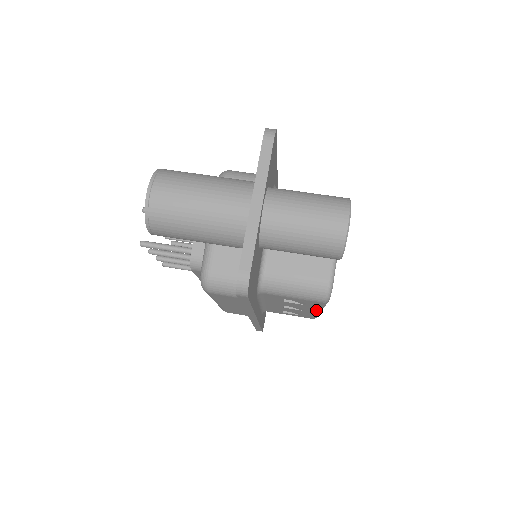
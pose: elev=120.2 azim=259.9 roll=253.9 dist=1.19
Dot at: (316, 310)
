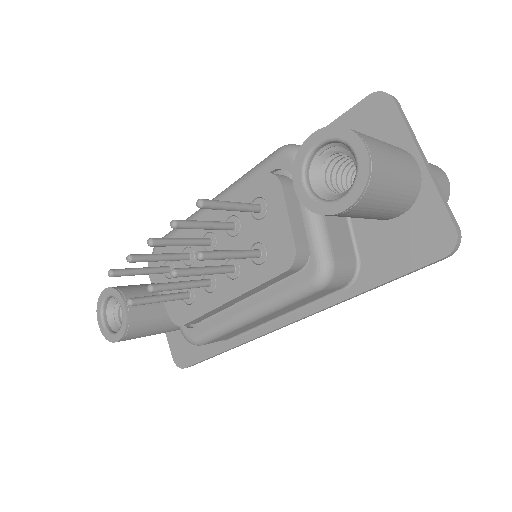
Dot at: occluded
